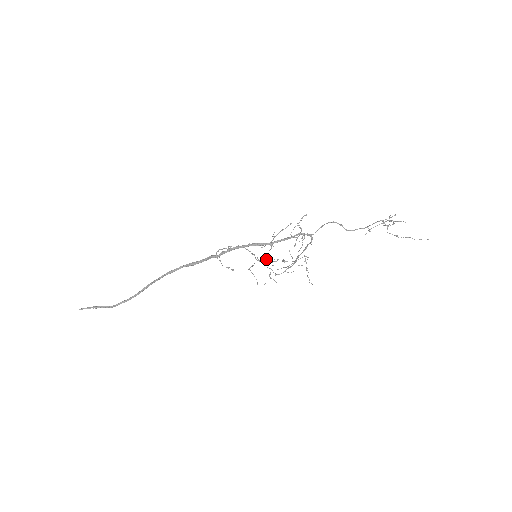
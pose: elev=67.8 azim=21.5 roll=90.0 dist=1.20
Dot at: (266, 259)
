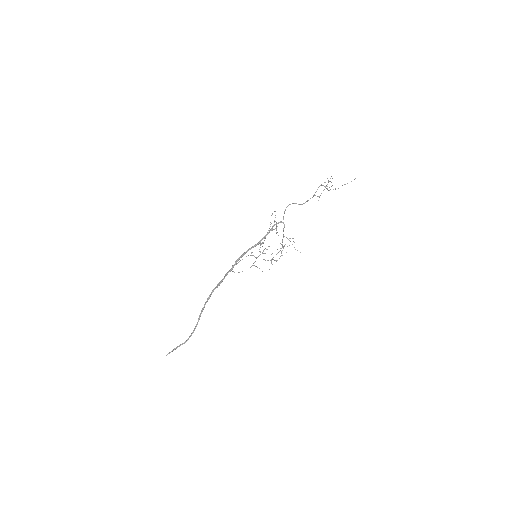
Dot at: occluded
